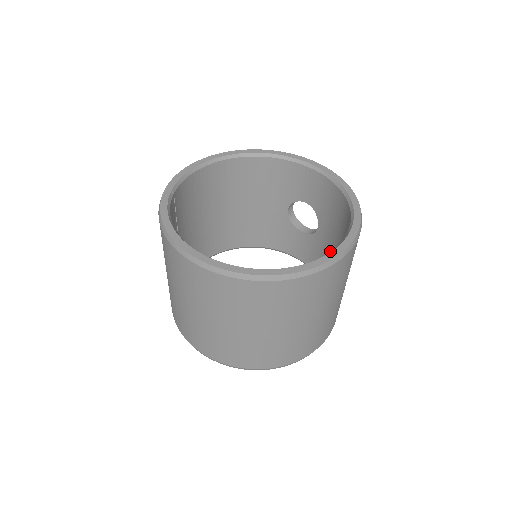
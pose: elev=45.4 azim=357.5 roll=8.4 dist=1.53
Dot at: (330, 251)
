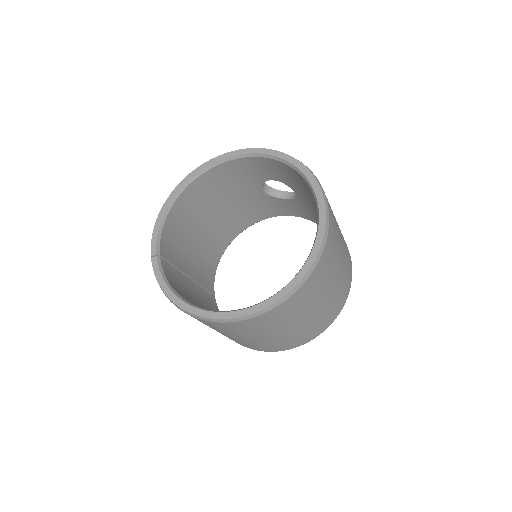
Dot at: occluded
